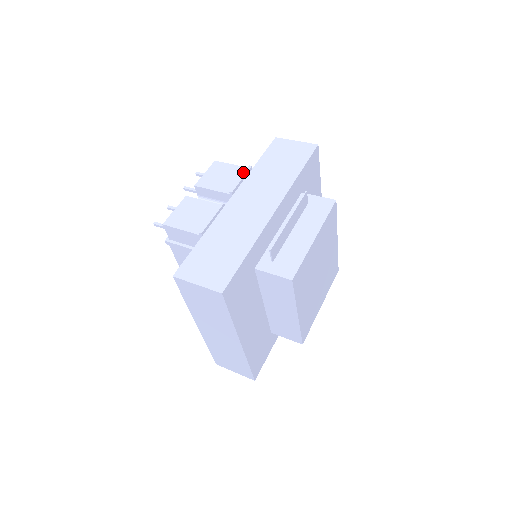
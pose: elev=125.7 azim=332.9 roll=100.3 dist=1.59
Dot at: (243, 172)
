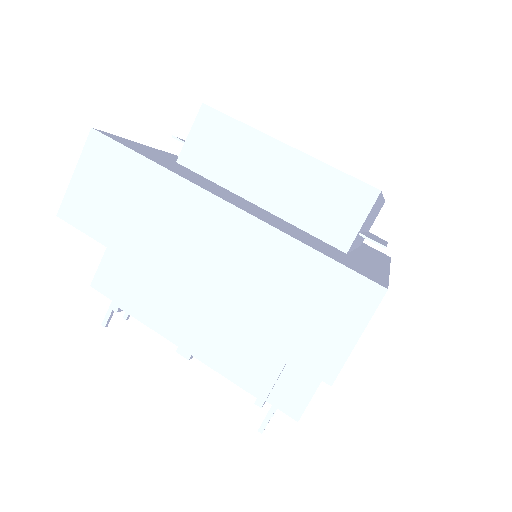
Dot at: occluded
